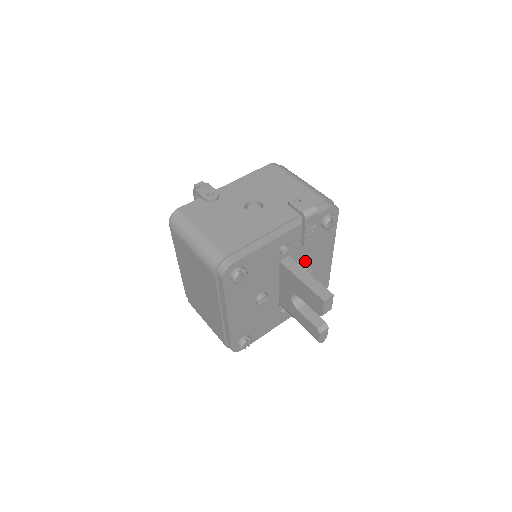
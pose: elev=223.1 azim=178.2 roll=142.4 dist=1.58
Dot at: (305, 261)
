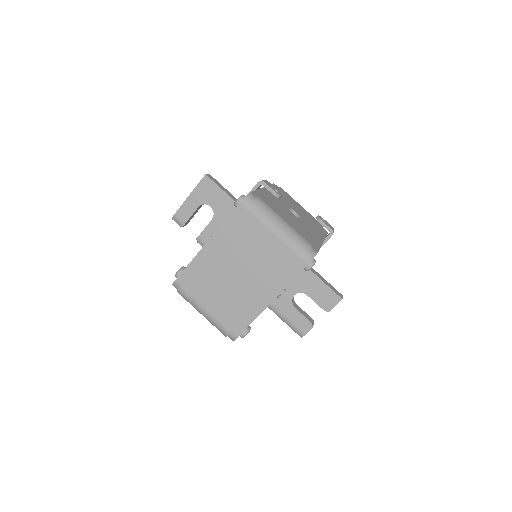
Dot at: occluded
